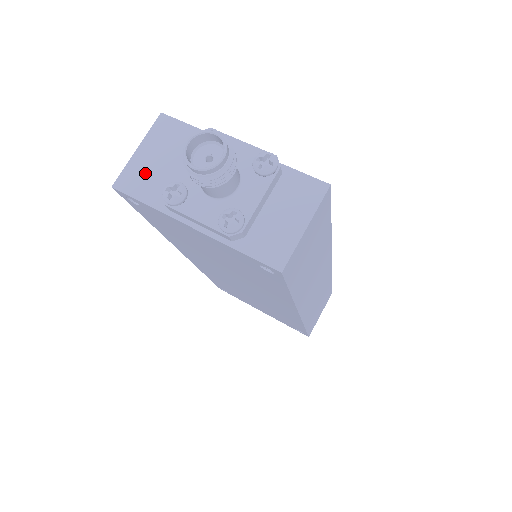
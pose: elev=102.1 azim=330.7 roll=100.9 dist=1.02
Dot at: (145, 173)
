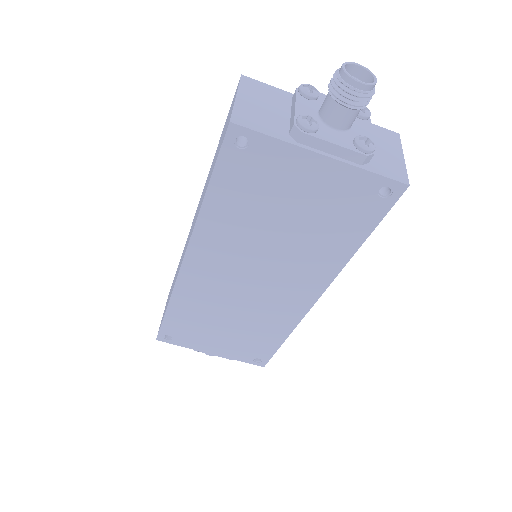
Dot at: (256, 114)
